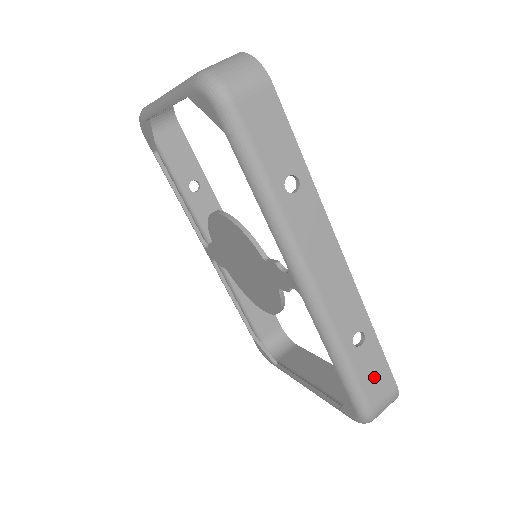
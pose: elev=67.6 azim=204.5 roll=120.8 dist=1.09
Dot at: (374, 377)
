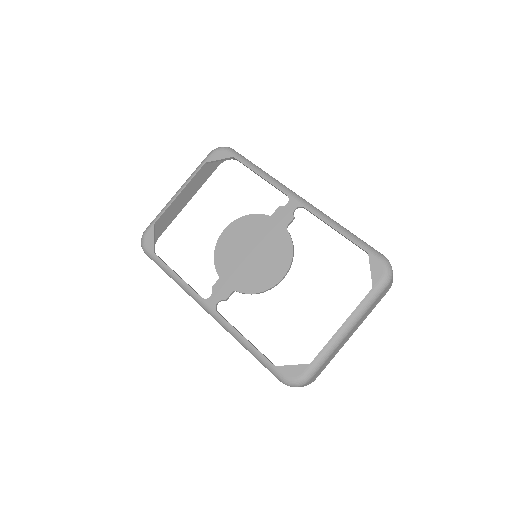
Dot at: occluded
